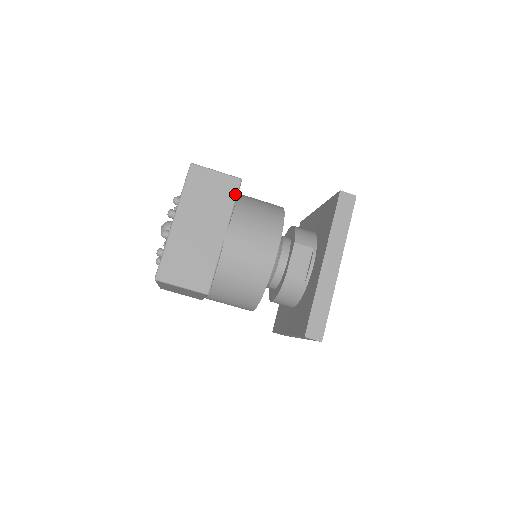
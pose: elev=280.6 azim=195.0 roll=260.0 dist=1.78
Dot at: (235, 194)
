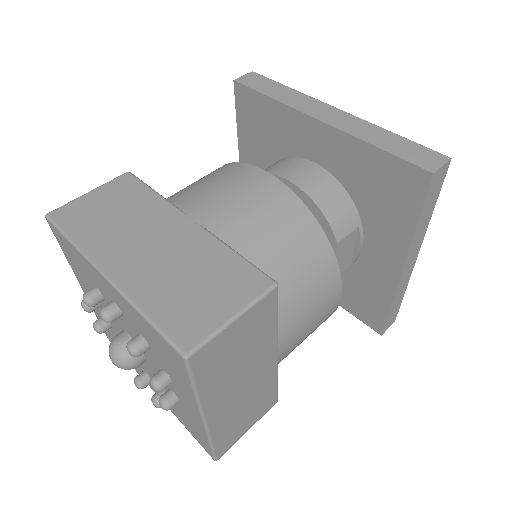
Dot at: (275, 310)
